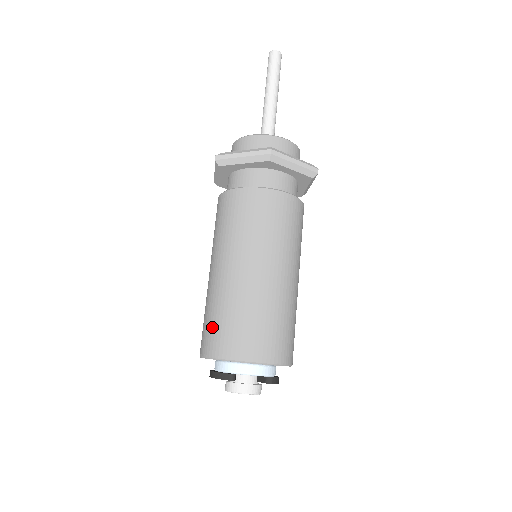
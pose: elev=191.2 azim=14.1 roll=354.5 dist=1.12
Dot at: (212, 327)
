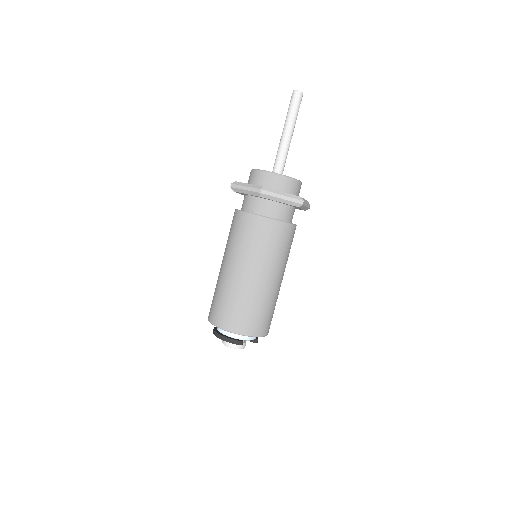
Dot at: (237, 313)
